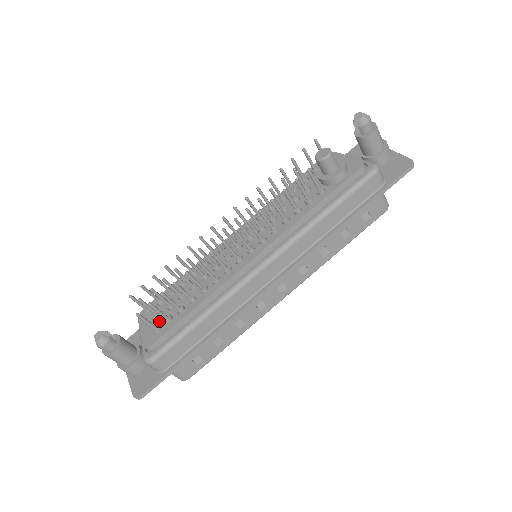
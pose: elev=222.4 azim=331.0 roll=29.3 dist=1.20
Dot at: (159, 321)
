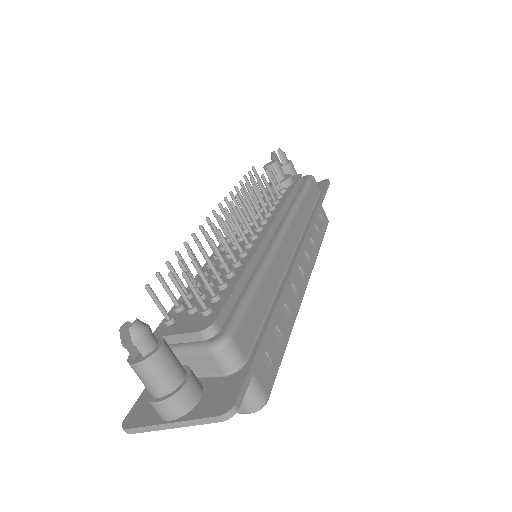
Dot at: occluded
